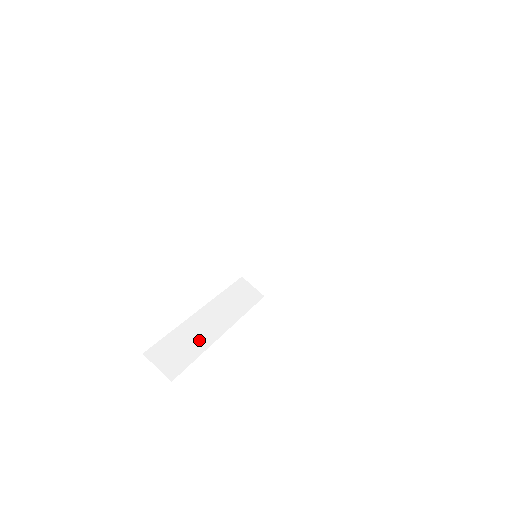
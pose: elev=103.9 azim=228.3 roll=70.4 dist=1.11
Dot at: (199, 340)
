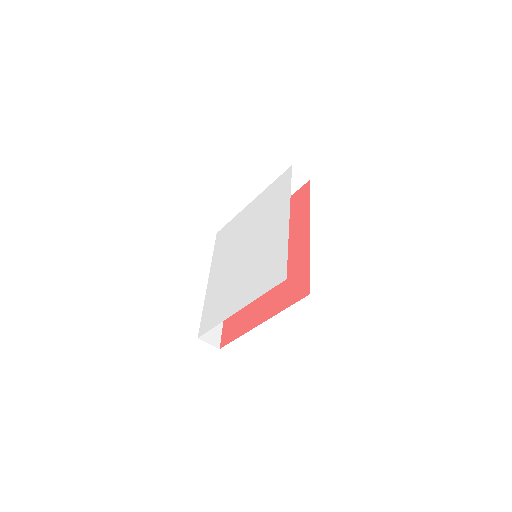
Dot at: occluded
